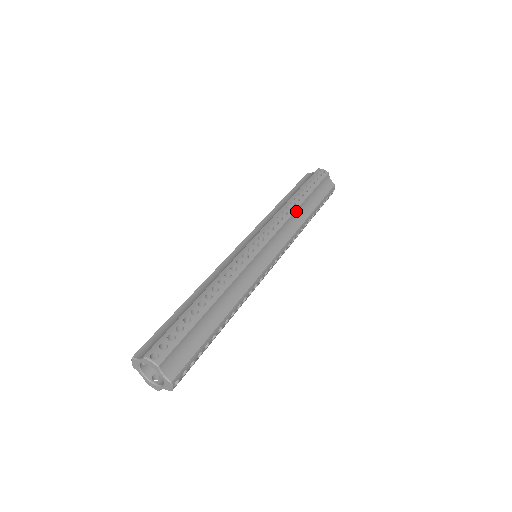
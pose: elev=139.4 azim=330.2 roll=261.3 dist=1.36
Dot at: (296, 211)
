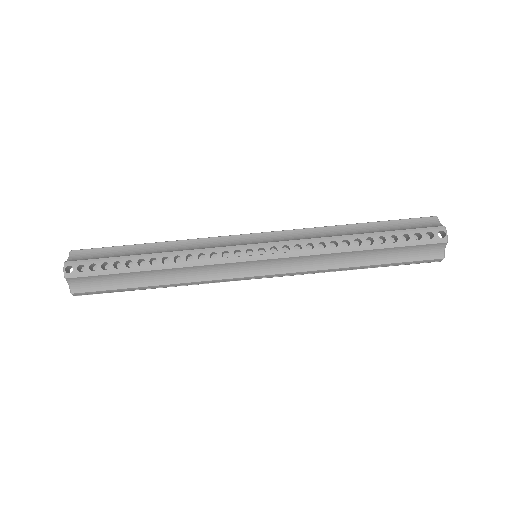
Dot at: (339, 253)
